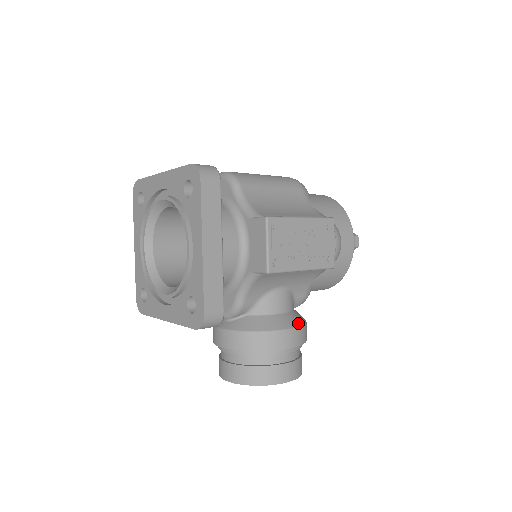
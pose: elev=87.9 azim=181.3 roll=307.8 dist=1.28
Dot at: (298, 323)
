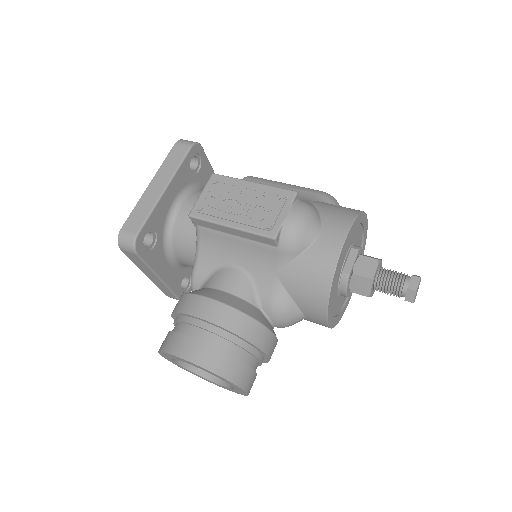
Dot at: (230, 303)
